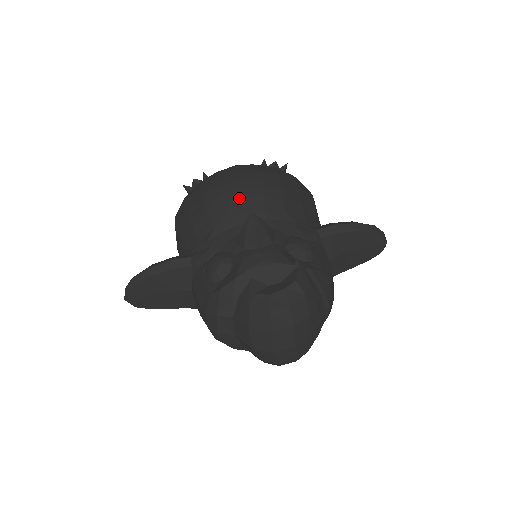
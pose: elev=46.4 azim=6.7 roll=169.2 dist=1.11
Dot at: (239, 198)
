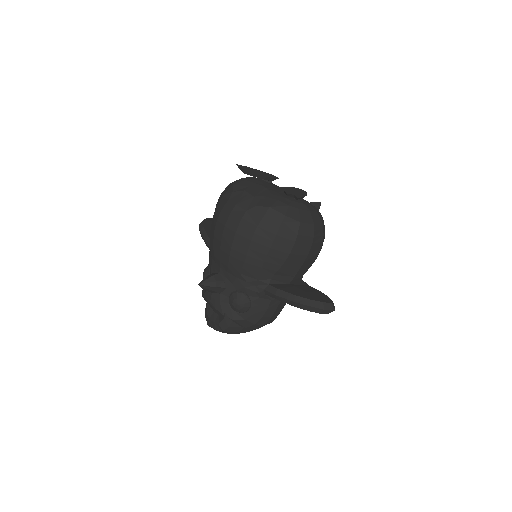
Dot at: (218, 248)
